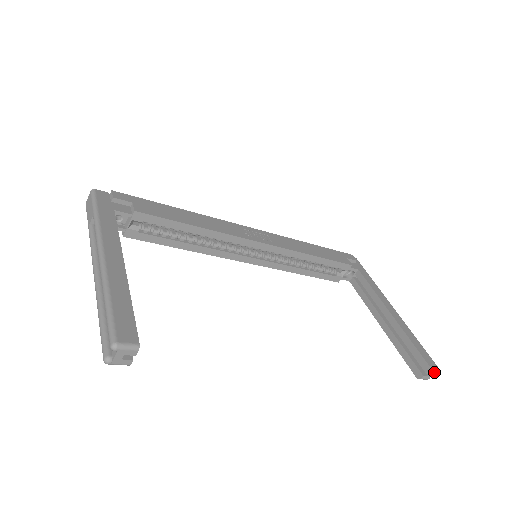
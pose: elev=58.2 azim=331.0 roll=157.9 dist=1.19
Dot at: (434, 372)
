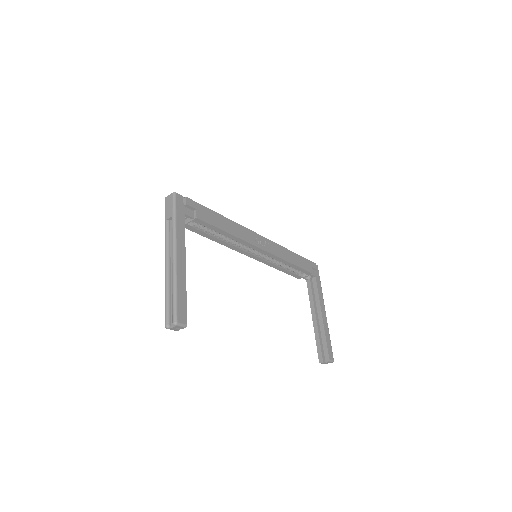
Dot at: (330, 362)
